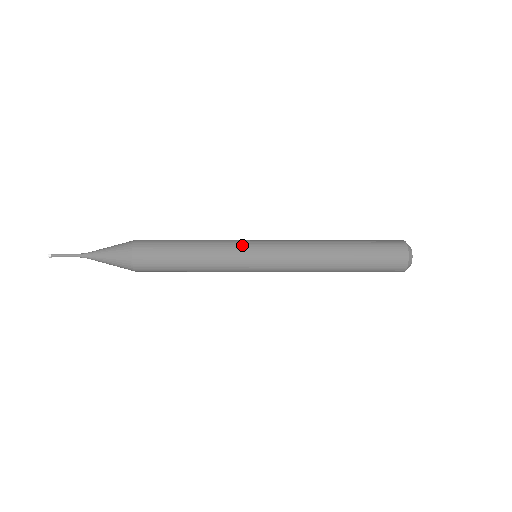
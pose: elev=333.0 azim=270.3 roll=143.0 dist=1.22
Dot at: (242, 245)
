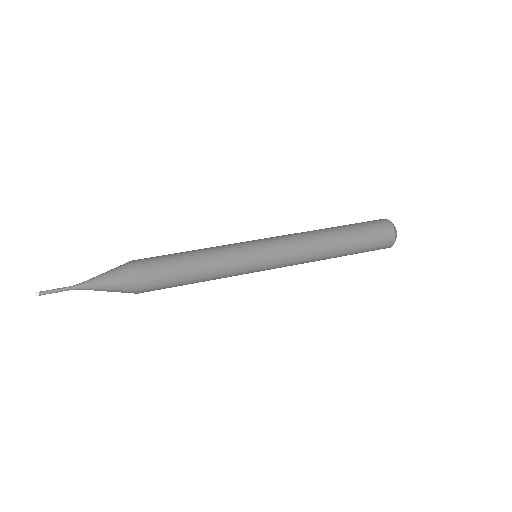
Dot at: (244, 247)
